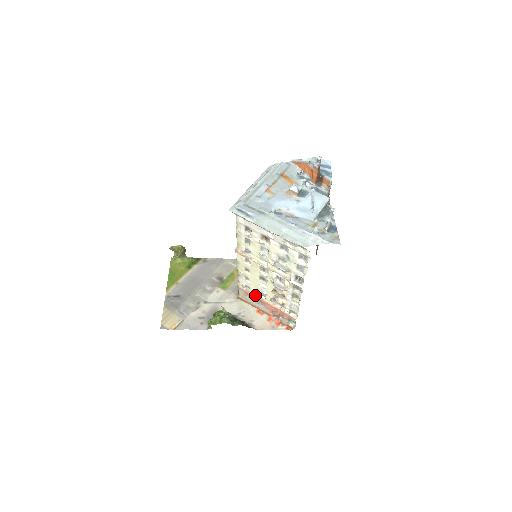
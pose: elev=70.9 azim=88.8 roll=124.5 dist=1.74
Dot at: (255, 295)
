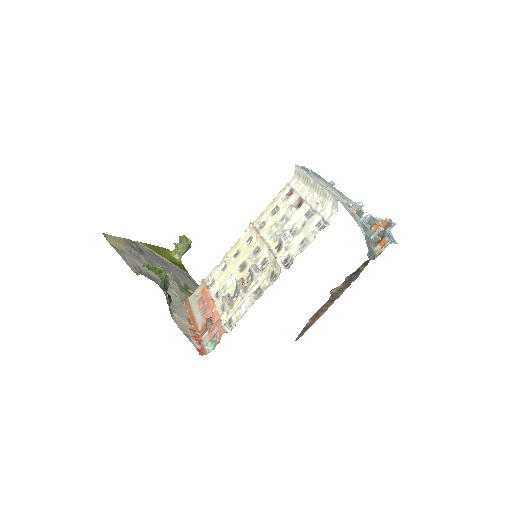
Dot at: (210, 294)
